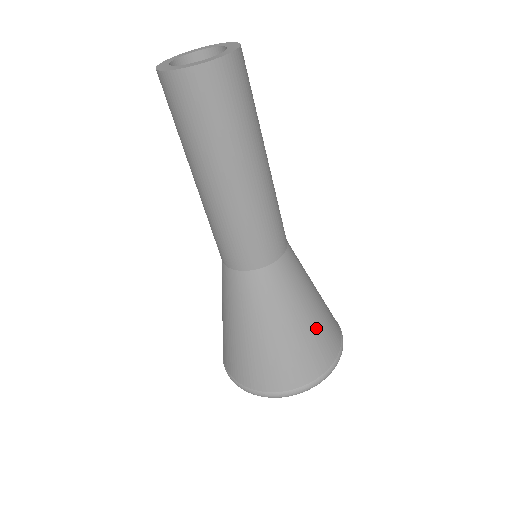
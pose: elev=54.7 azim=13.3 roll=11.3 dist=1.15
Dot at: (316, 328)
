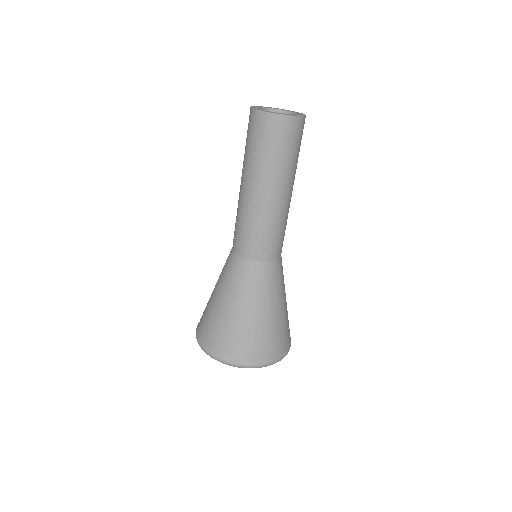
Dot at: (280, 322)
